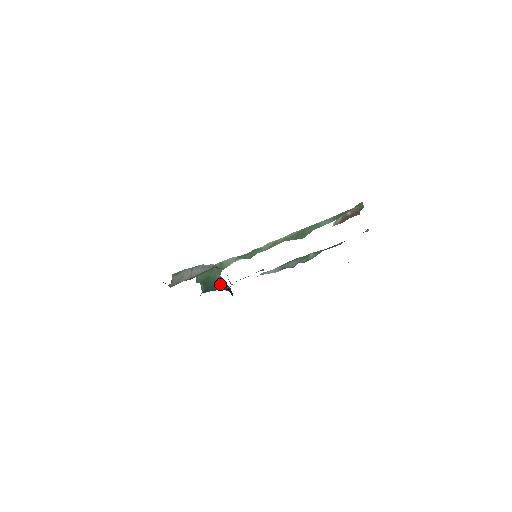
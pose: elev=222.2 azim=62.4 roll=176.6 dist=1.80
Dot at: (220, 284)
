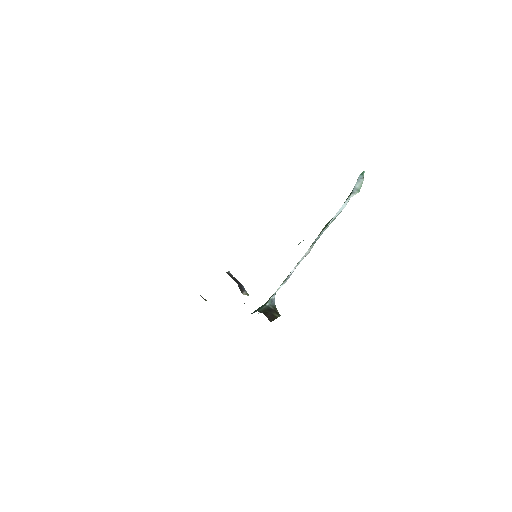
Dot at: (263, 308)
